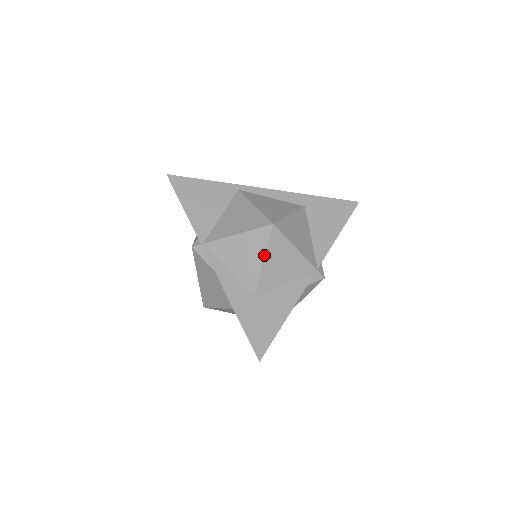
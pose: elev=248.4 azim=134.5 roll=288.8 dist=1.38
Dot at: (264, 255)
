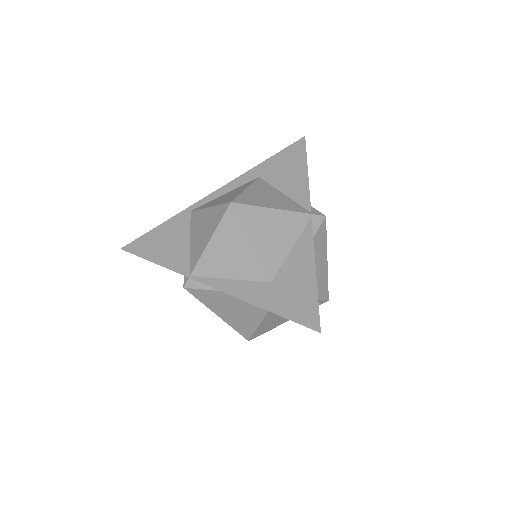
Dot at: (246, 236)
